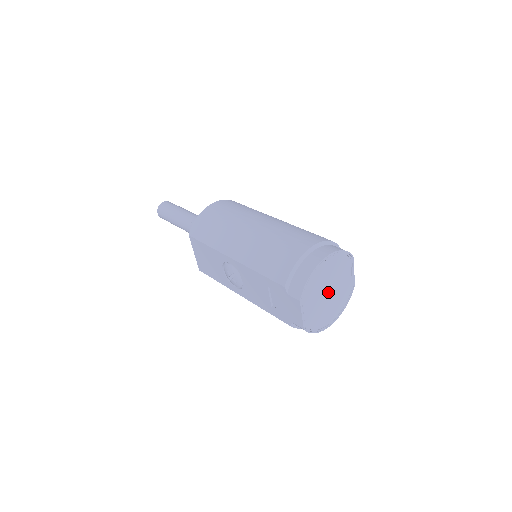
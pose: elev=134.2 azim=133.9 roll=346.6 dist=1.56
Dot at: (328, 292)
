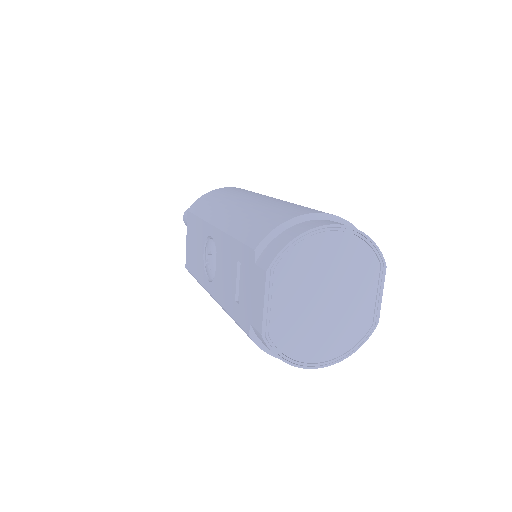
Dot at: (325, 297)
